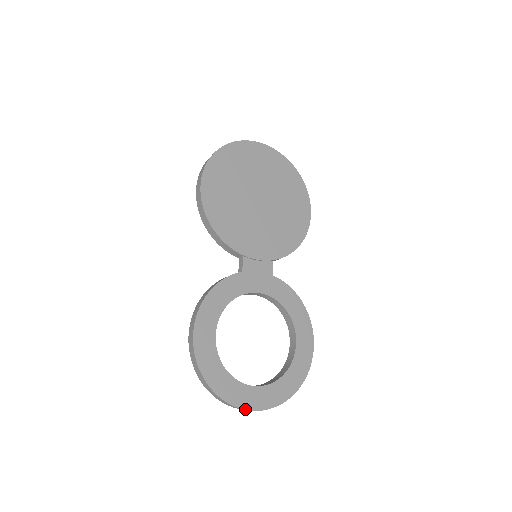
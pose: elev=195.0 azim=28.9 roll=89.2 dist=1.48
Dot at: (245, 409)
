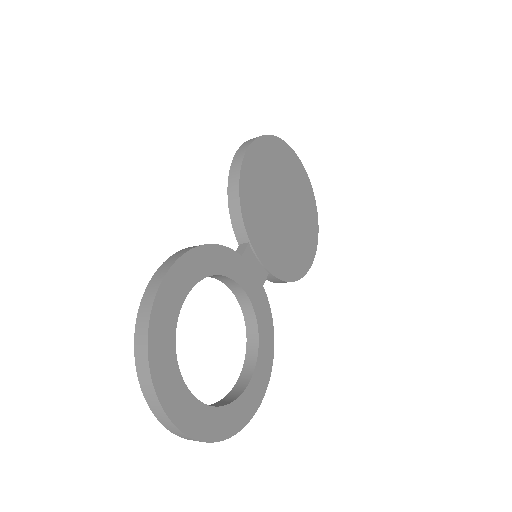
Dot at: (168, 416)
